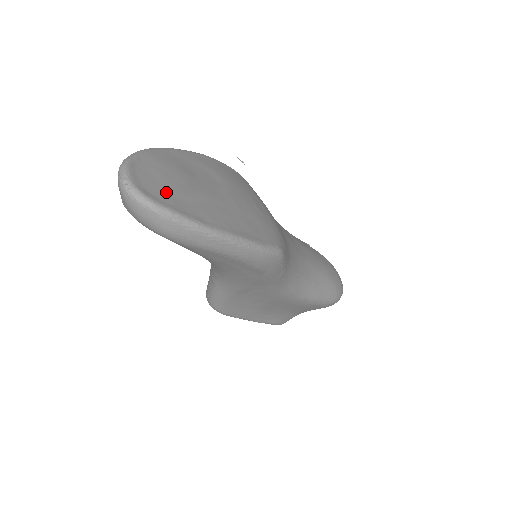
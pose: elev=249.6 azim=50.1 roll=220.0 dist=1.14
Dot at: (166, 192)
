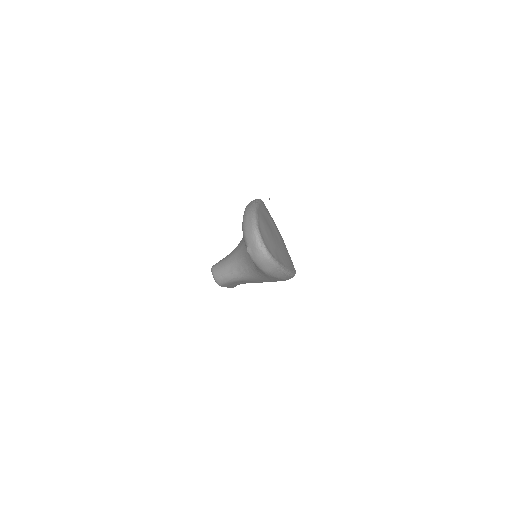
Dot at: (272, 248)
